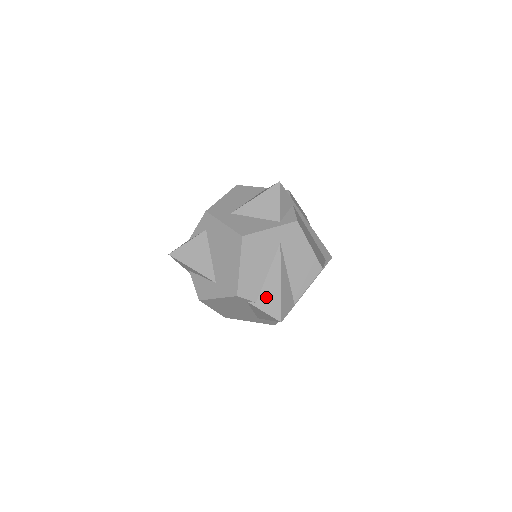
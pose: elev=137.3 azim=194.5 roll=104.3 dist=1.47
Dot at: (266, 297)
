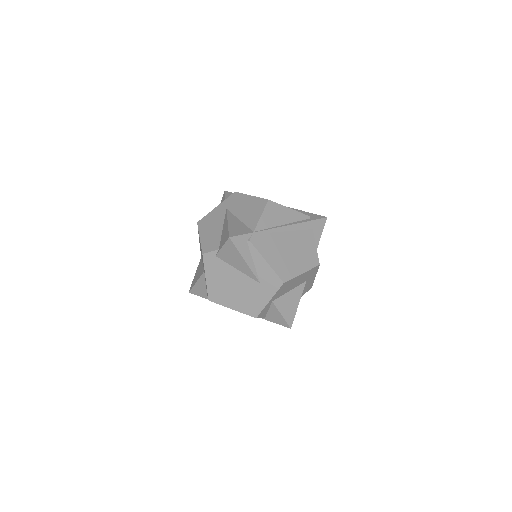
Dot at: (222, 239)
